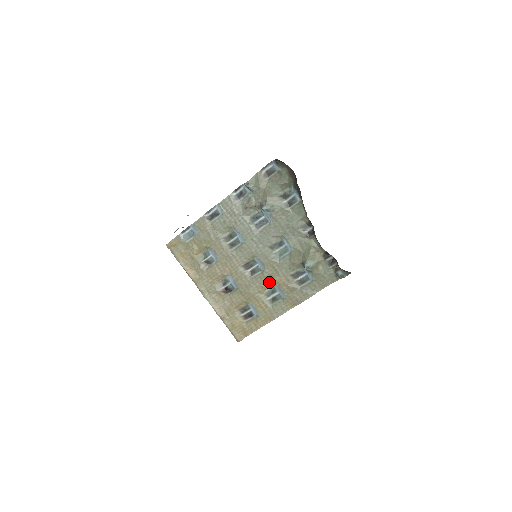
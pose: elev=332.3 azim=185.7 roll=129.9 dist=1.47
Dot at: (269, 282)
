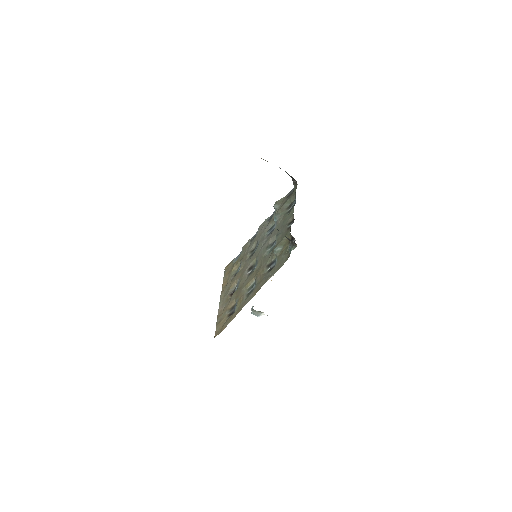
Dot at: (254, 276)
